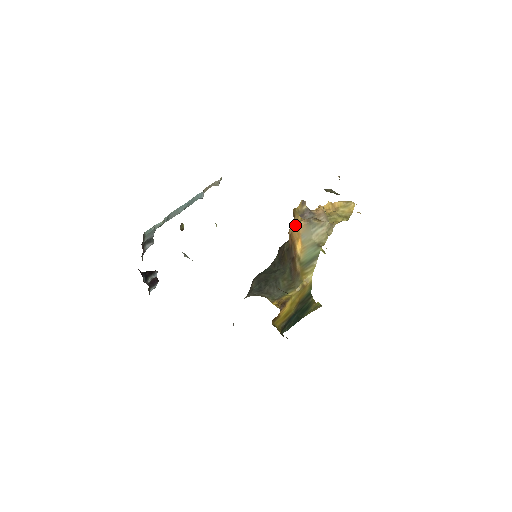
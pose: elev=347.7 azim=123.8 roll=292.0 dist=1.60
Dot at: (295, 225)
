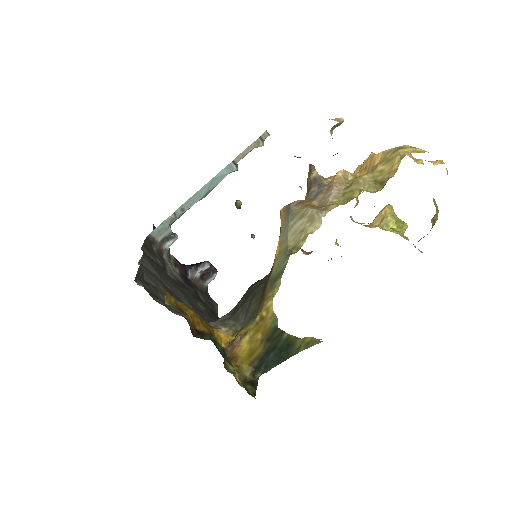
Dot at: occluded
